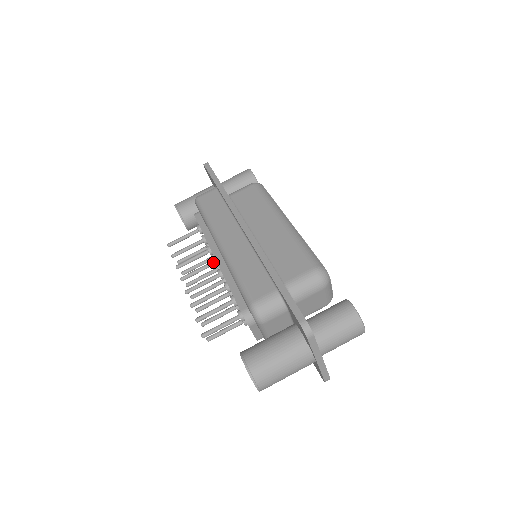
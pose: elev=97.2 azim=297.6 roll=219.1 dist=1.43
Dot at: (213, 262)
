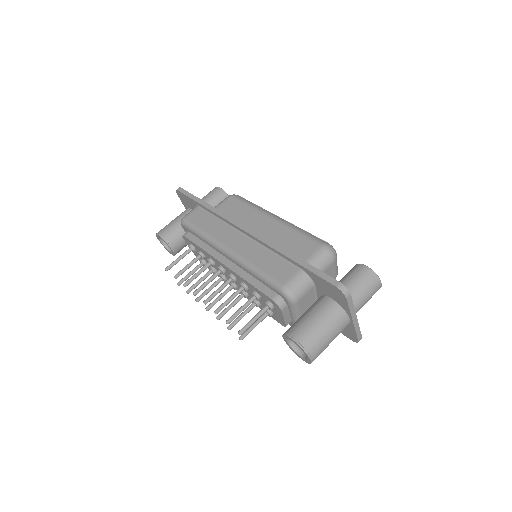
Dot at: (220, 270)
